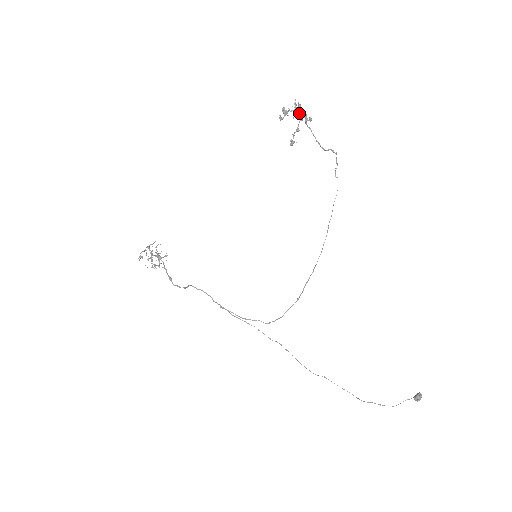
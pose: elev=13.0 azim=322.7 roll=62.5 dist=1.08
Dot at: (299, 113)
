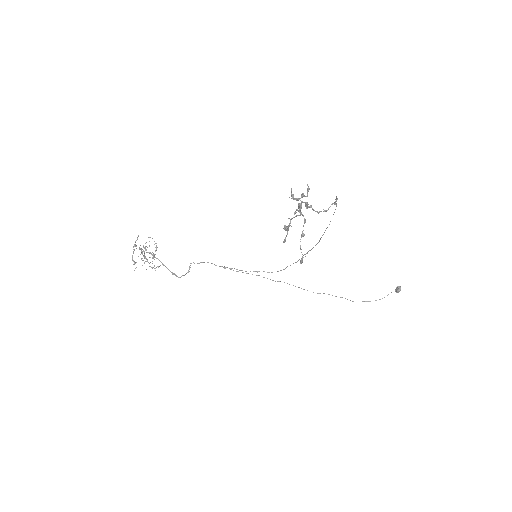
Dot at: occluded
